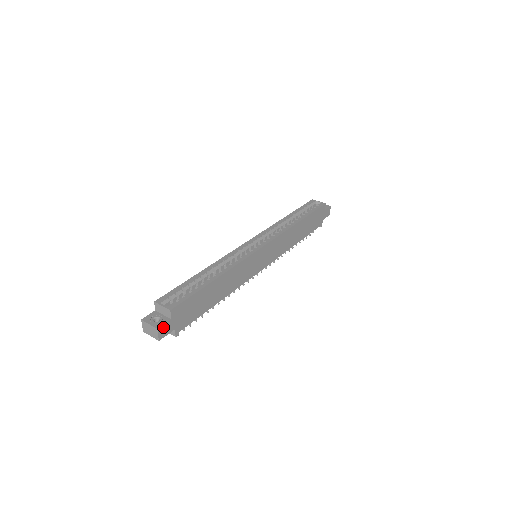
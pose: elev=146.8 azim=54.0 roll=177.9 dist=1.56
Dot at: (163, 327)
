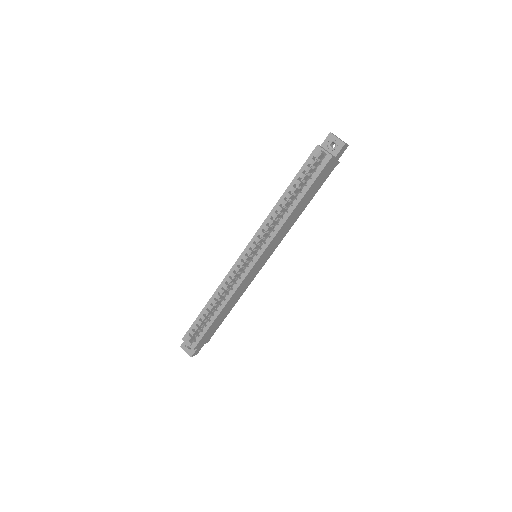
Dot at: (194, 353)
